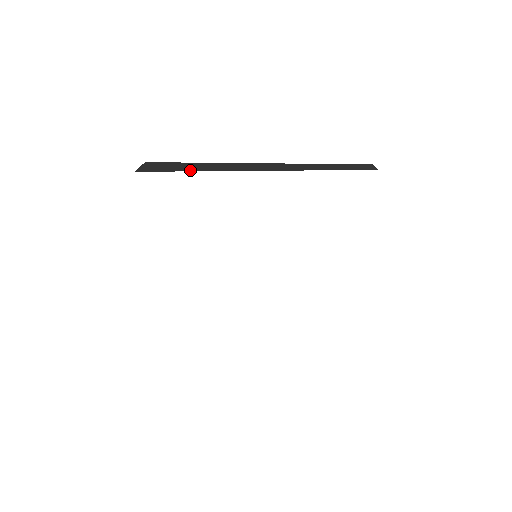
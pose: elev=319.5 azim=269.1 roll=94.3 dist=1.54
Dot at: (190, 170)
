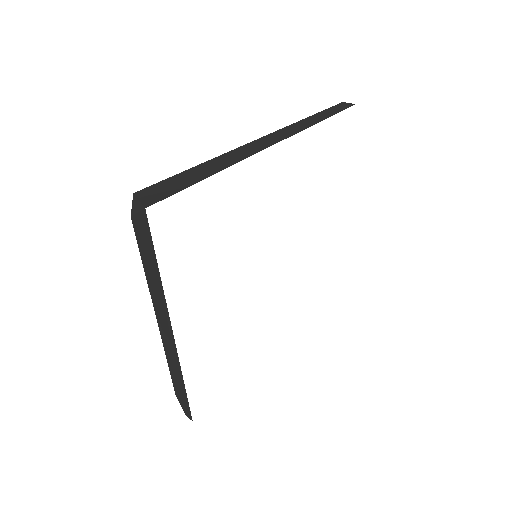
Dot at: (207, 175)
